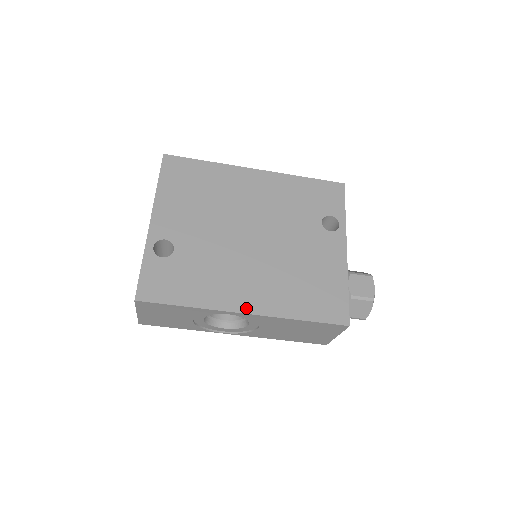
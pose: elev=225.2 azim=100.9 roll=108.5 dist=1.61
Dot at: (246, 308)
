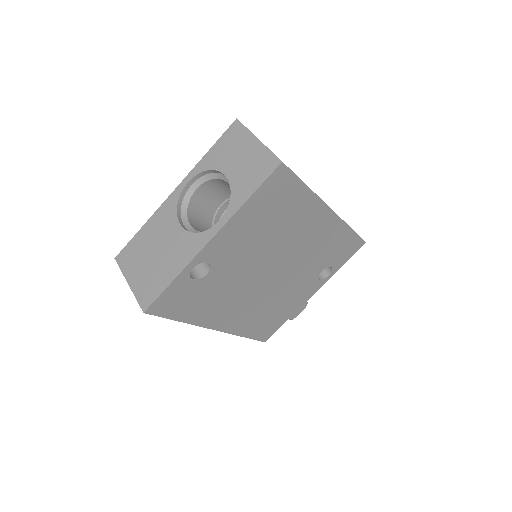
Dot at: (219, 327)
